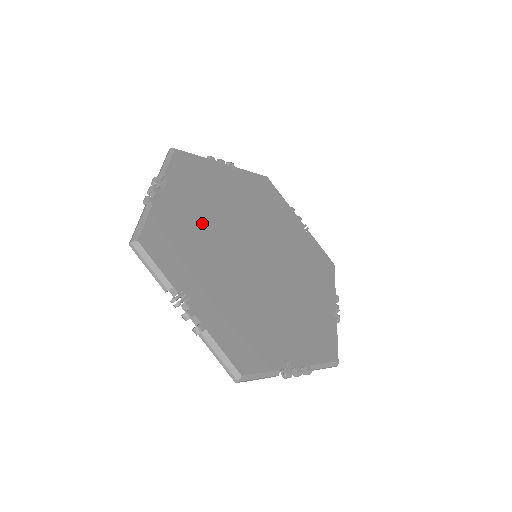
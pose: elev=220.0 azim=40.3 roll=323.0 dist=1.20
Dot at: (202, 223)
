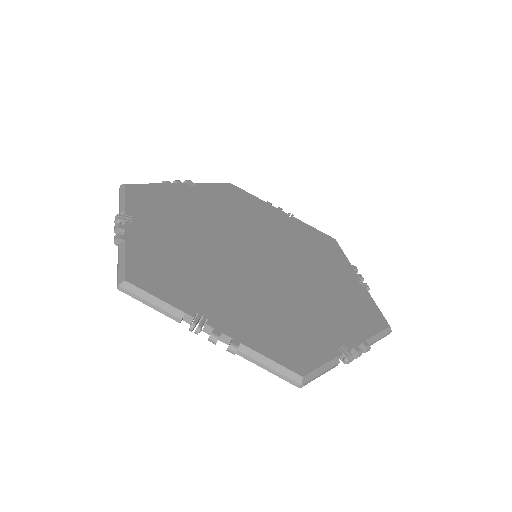
Dot at: (186, 242)
